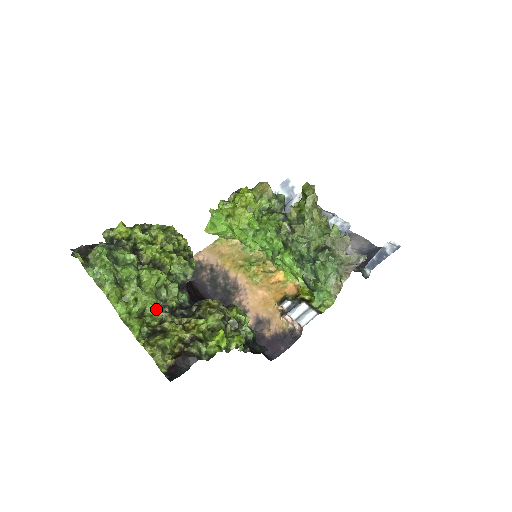
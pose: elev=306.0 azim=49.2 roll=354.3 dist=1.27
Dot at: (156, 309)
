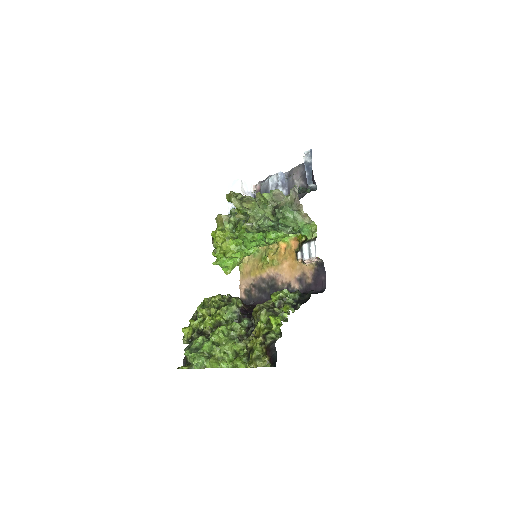
Dot at: (238, 345)
